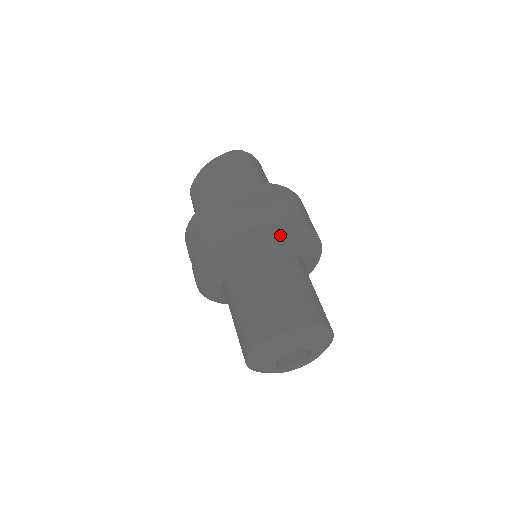
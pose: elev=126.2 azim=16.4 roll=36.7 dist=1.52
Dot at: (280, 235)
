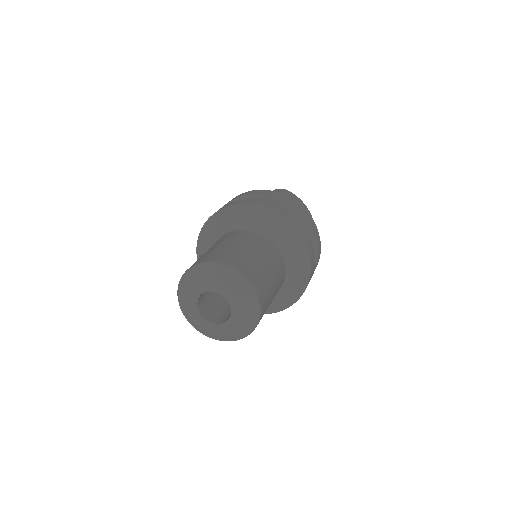
Dot at: (243, 216)
